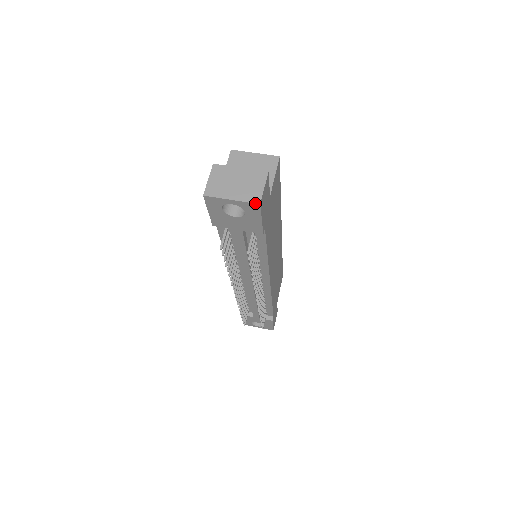
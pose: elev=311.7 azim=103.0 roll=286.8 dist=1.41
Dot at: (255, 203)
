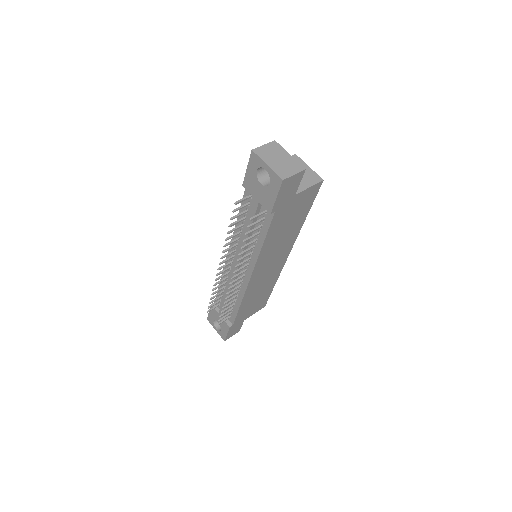
Dot at: (280, 177)
